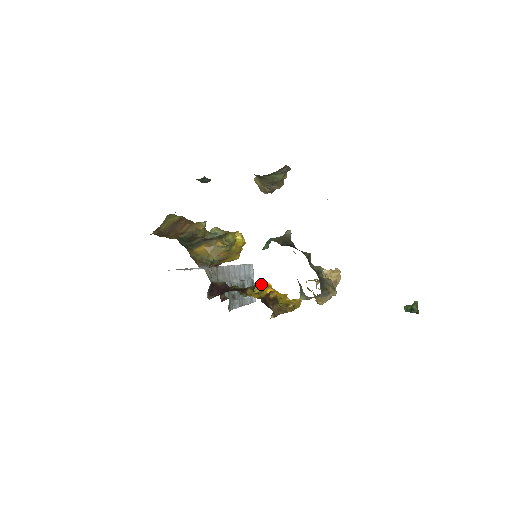
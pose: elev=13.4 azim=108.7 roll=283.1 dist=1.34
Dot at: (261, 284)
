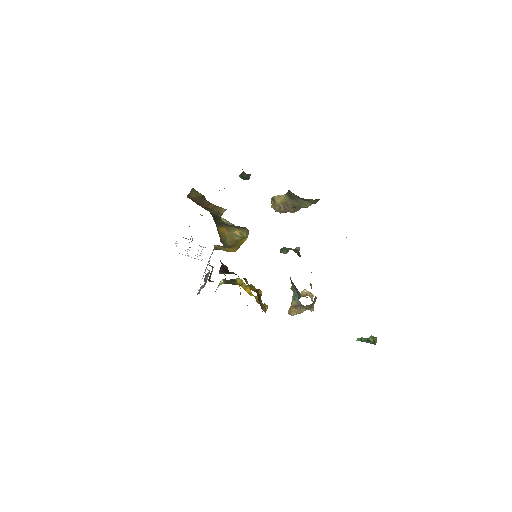
Dot at: (242, 281)
